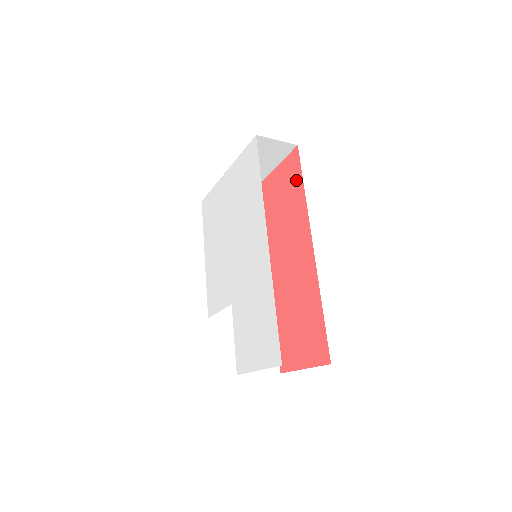
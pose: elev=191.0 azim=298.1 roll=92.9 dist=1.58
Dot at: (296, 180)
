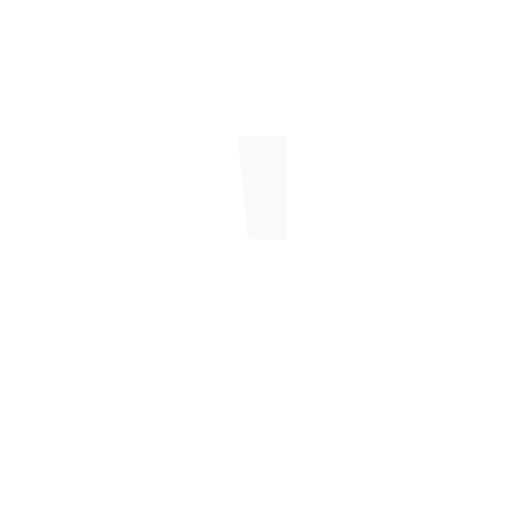
Dot at: occluded
